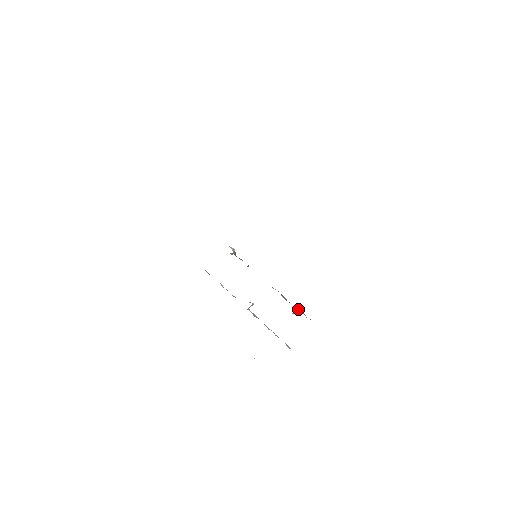
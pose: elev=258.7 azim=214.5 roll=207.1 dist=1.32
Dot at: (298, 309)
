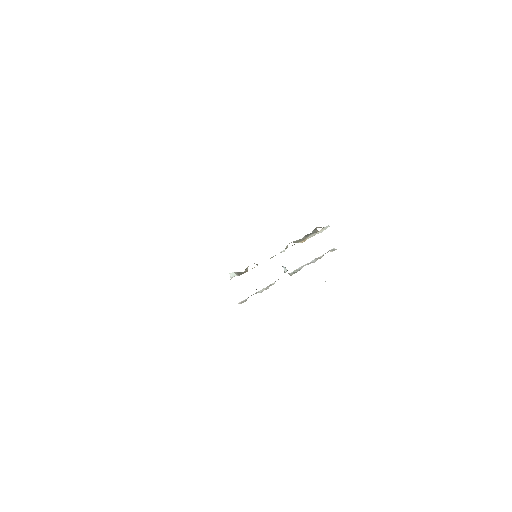
Dot at: occluded
